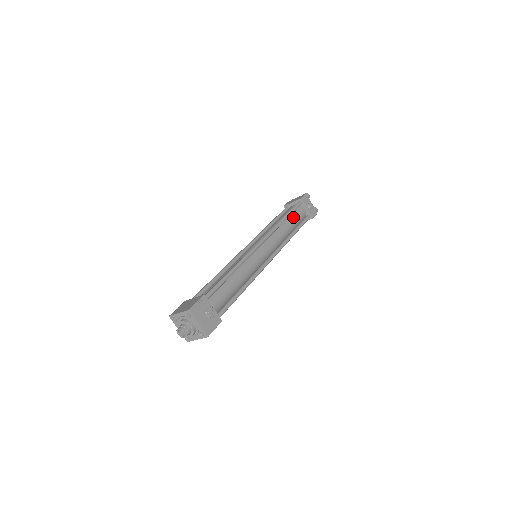
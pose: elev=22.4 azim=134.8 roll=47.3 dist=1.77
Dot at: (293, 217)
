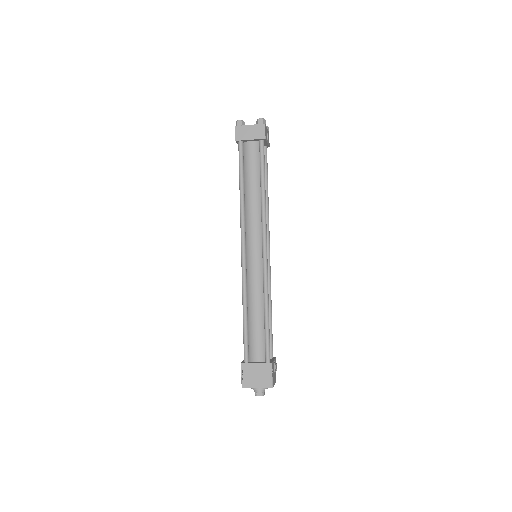
Dot at: occluded
